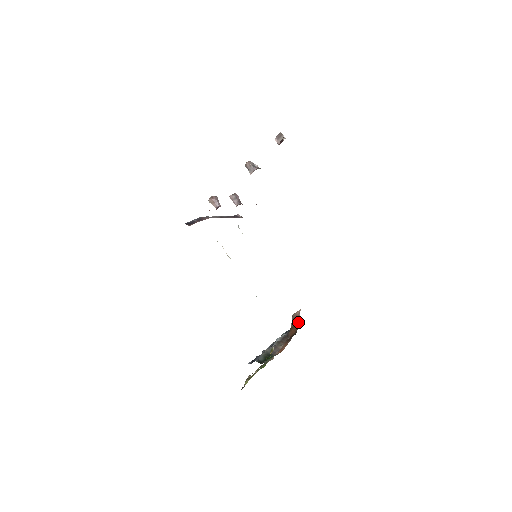
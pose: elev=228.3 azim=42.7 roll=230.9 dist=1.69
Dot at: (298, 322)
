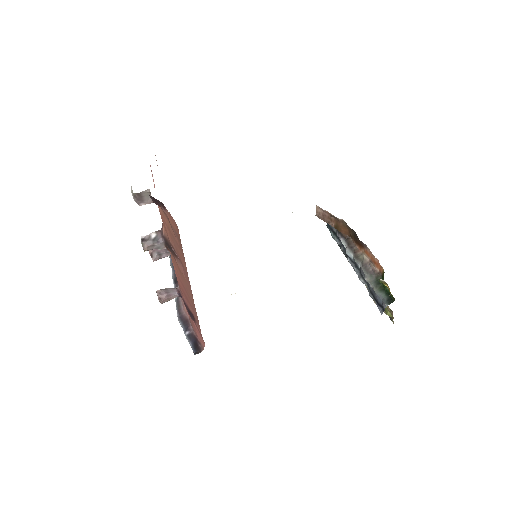
Dot at: (336, 219)
